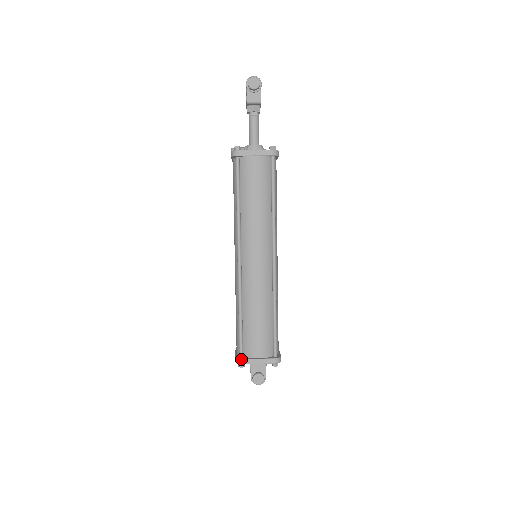
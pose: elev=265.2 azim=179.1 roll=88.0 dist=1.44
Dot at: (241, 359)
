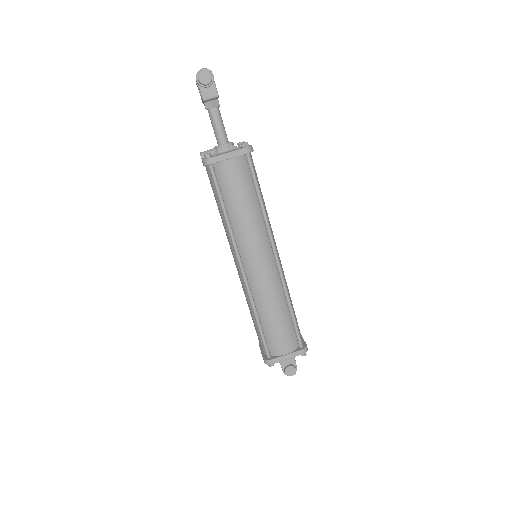
Dot at: (270, 360)
